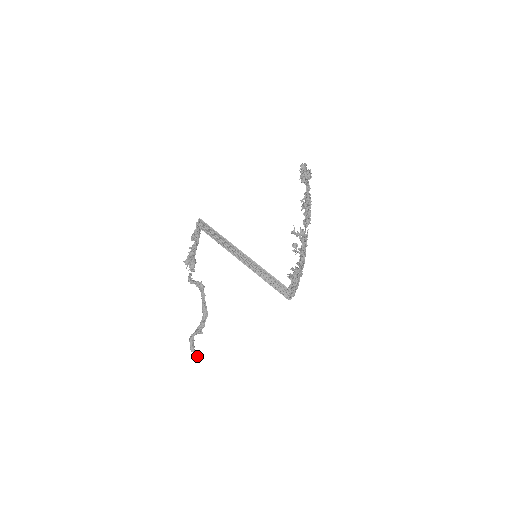
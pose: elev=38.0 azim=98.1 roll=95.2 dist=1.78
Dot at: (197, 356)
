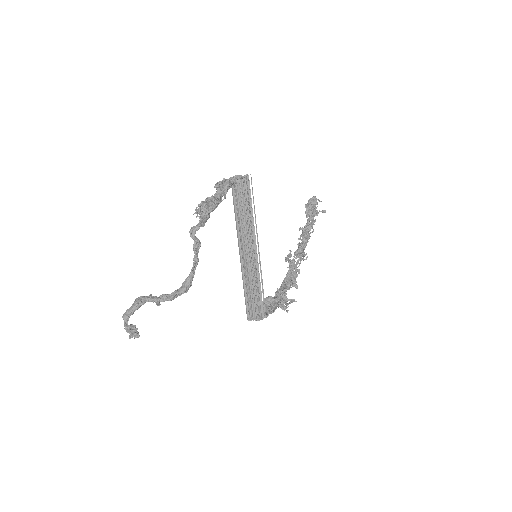
Dot at: (130, 328)
